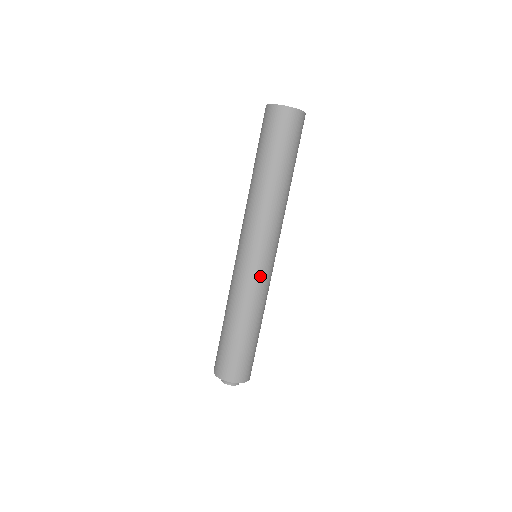
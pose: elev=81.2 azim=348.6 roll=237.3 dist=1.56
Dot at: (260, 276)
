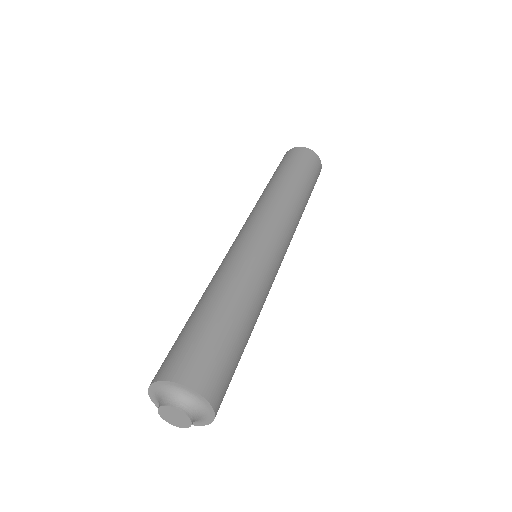
Dot at: (273, 266)
